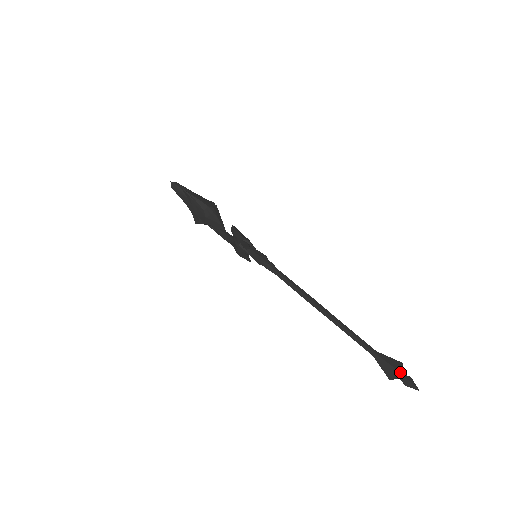
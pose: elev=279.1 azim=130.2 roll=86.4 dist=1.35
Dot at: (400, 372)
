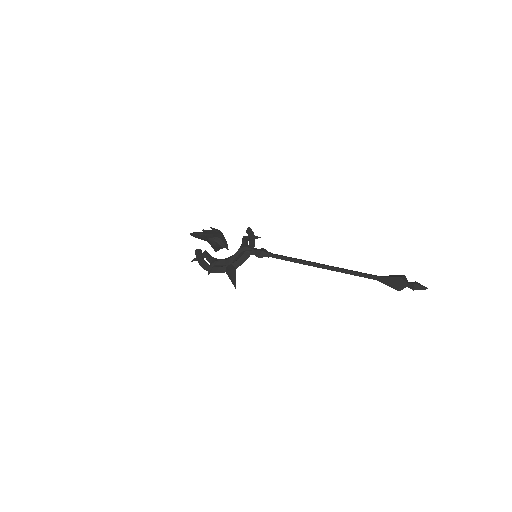
Dot at: (404, 275)
